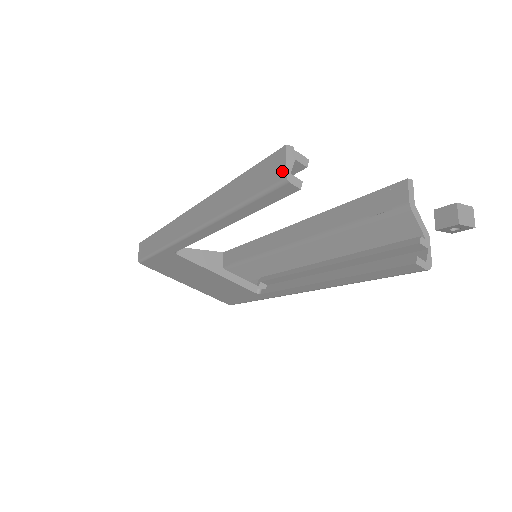
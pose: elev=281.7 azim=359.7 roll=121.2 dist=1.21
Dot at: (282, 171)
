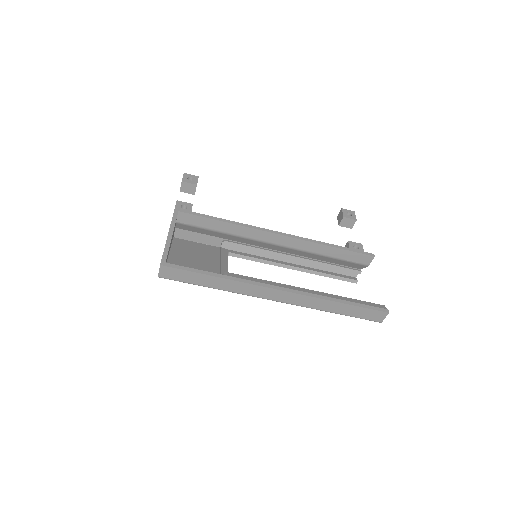
Dot at: (381, 320)
